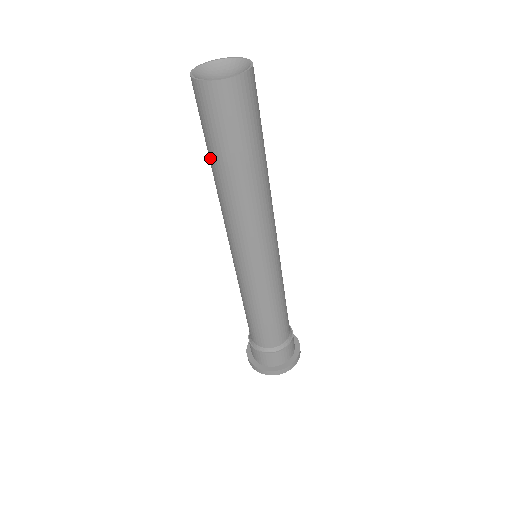
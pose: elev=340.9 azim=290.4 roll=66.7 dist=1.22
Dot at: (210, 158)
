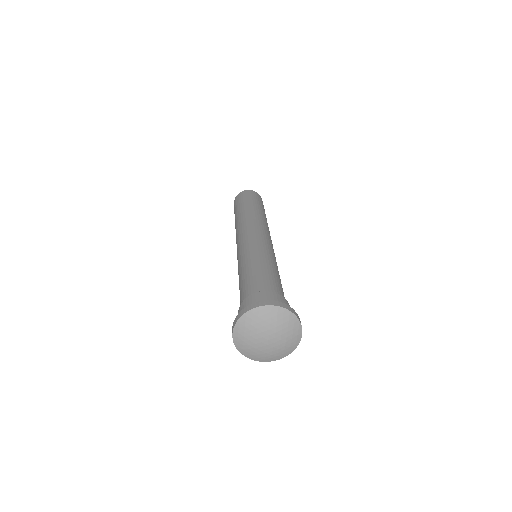
Dot at: (240, 208)
